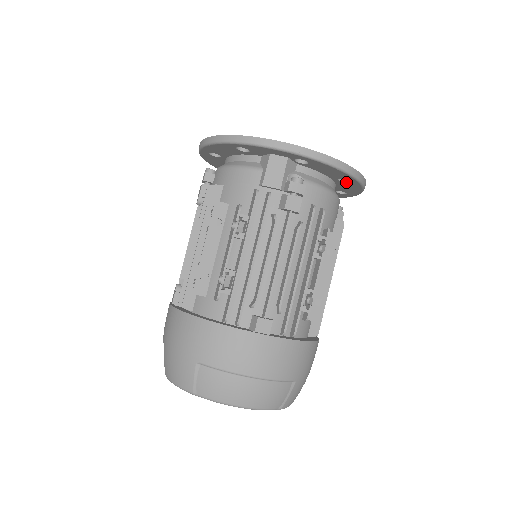
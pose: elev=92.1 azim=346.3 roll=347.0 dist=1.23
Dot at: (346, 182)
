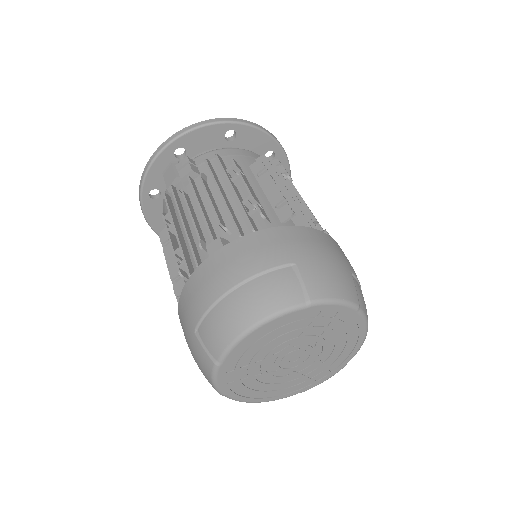
Dot at: (236, 136)
